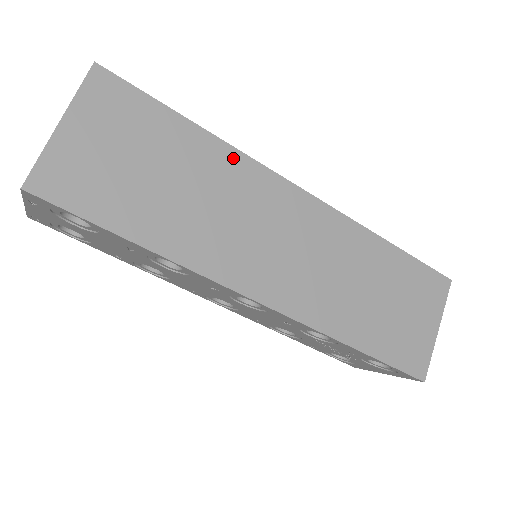
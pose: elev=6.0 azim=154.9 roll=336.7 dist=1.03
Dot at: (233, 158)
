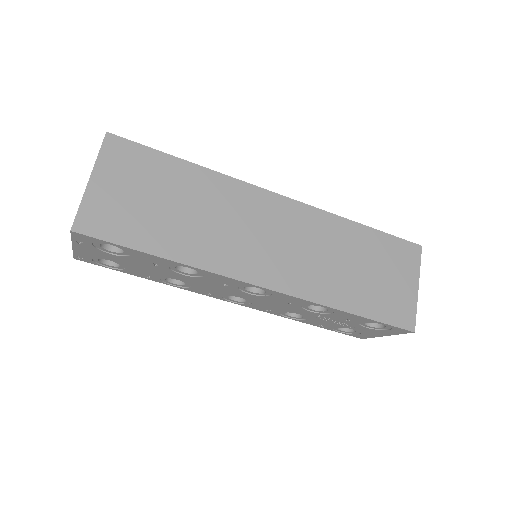
Dot at: (221, 181)
